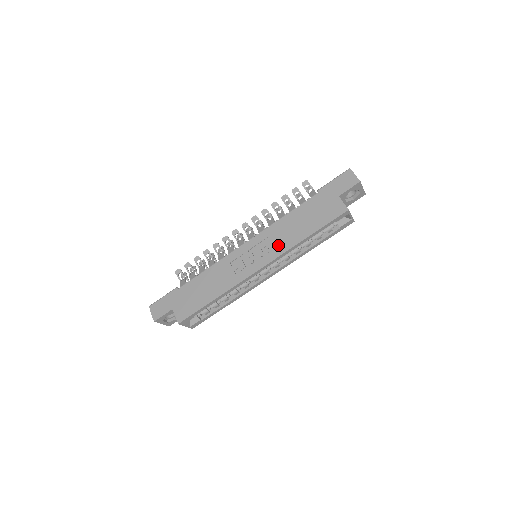
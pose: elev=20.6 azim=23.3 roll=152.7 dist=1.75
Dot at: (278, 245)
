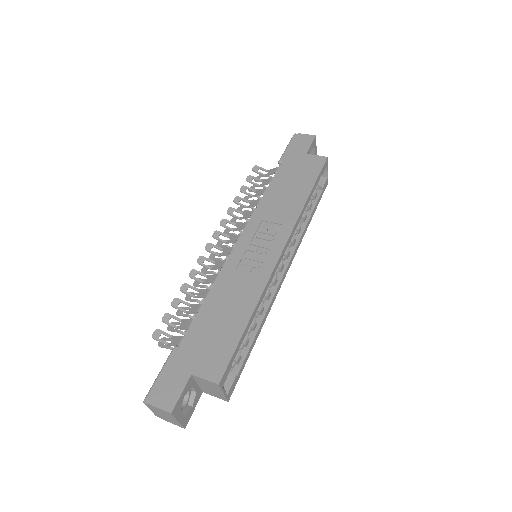
Dot at: (282, 219)
